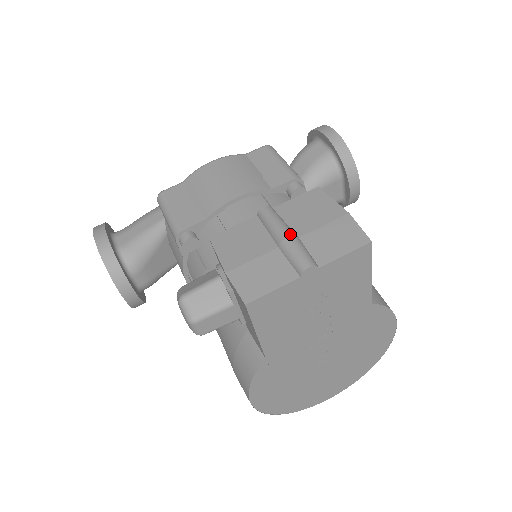
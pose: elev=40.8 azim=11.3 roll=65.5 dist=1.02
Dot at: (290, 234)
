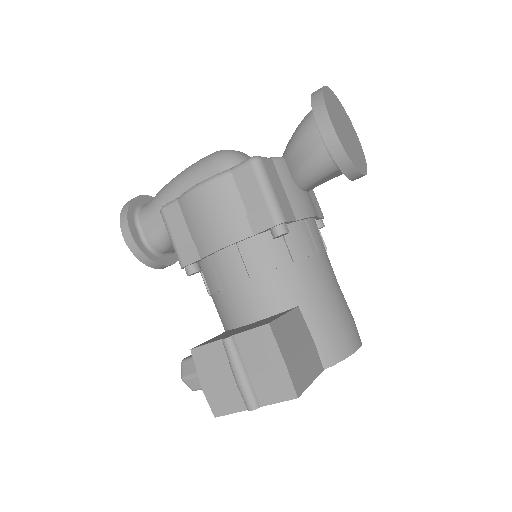
Dot at: (241, 377)
